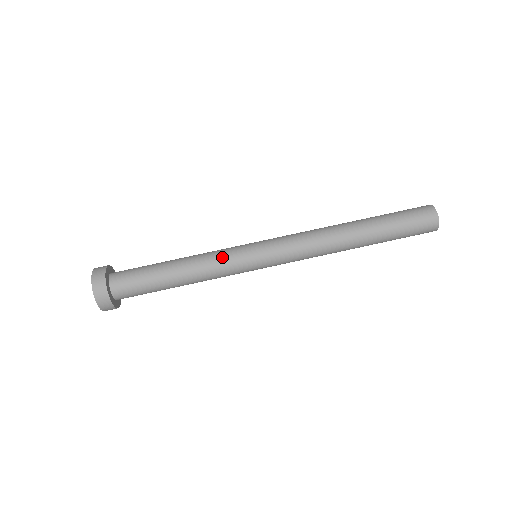
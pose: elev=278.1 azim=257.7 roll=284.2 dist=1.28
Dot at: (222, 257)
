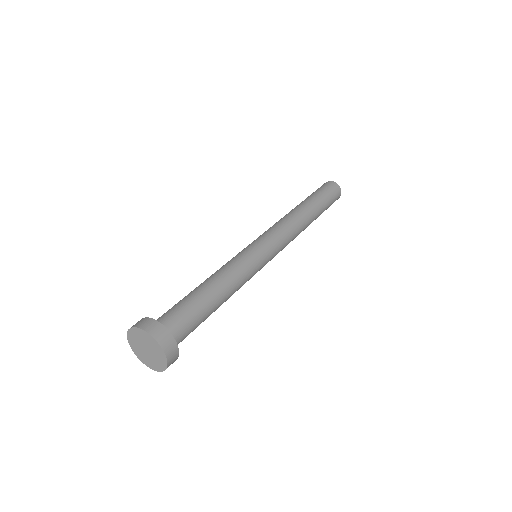
Dot at: (243, 264)
